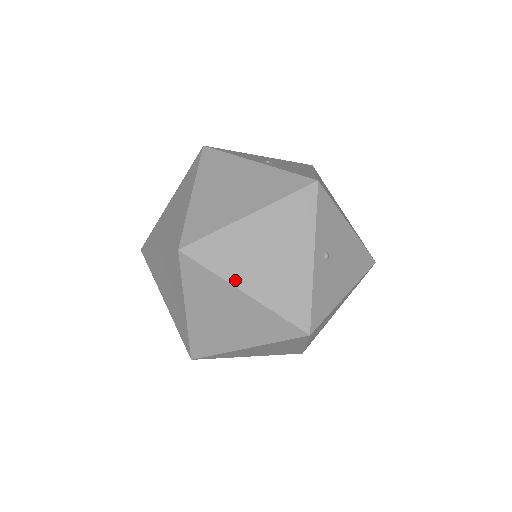
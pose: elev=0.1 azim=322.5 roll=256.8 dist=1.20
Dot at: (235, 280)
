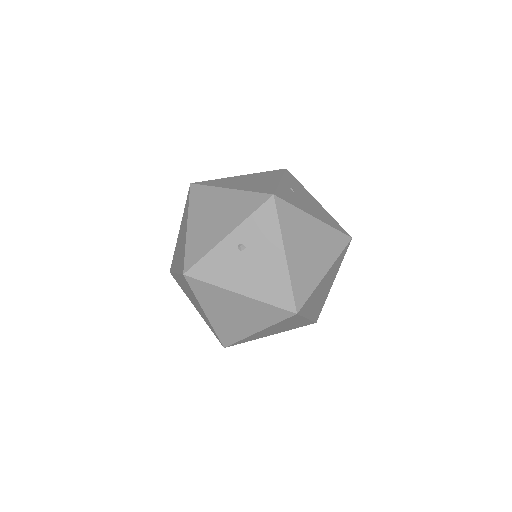
Dot at: (191, 216)
